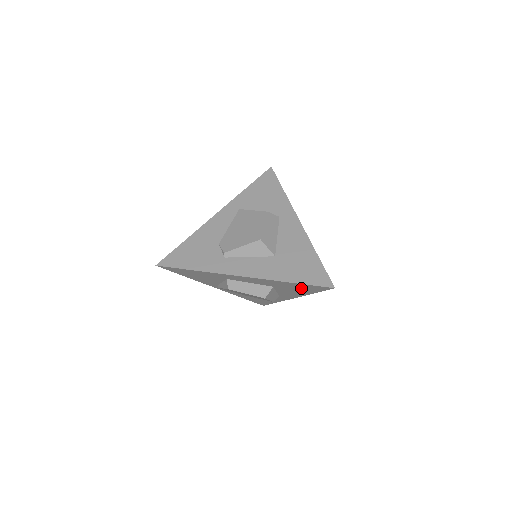
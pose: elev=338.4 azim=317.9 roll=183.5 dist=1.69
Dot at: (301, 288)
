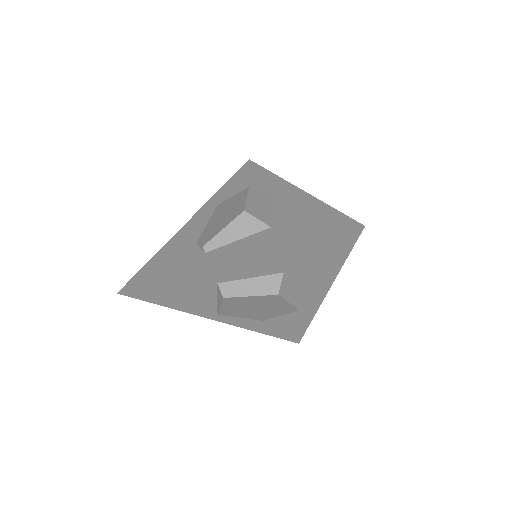
Dot at: (321, 255)
